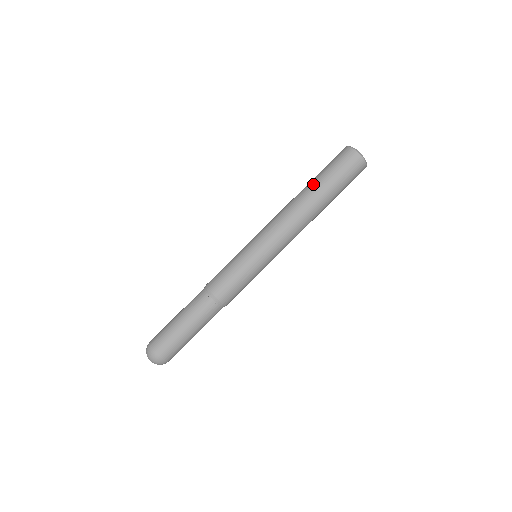
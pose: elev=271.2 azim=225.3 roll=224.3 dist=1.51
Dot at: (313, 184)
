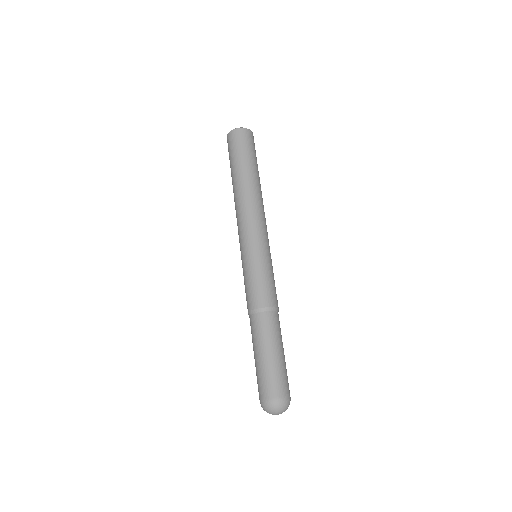
Dot at: (240, 171)
